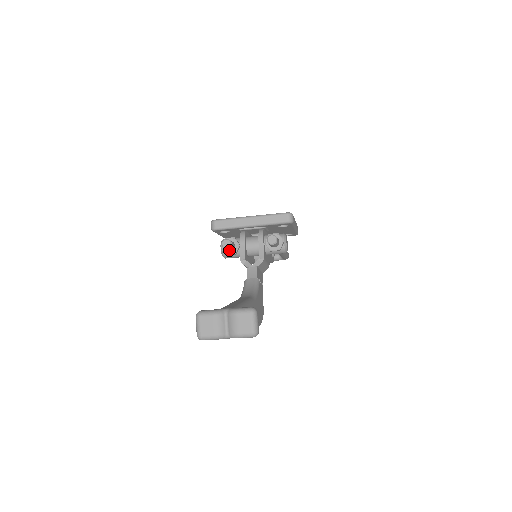
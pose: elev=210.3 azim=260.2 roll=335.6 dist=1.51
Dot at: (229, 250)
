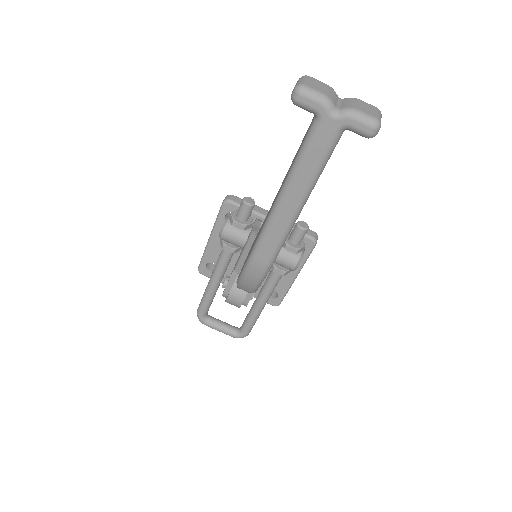
Dot at: (242, 216)
